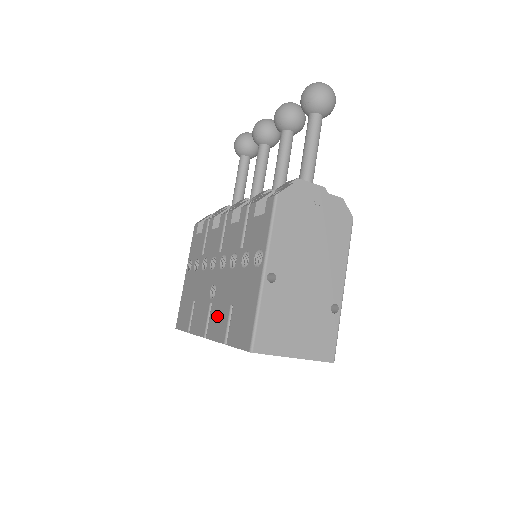
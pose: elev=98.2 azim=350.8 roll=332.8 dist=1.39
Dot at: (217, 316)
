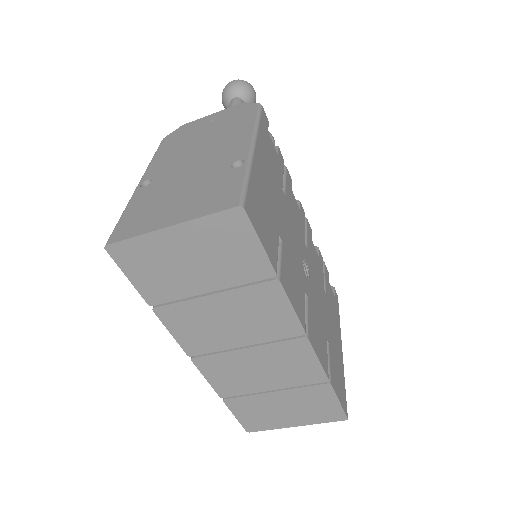
Dot at: occluded
